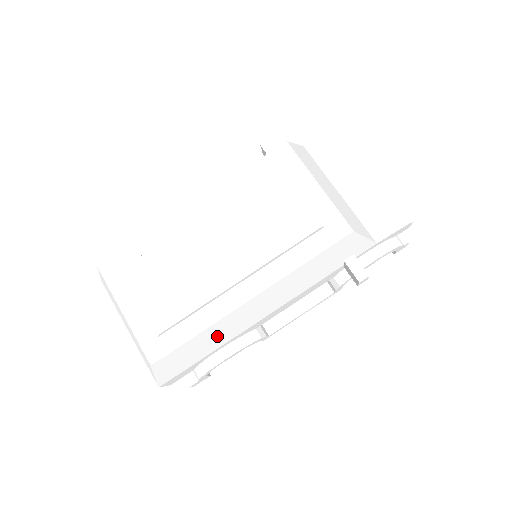
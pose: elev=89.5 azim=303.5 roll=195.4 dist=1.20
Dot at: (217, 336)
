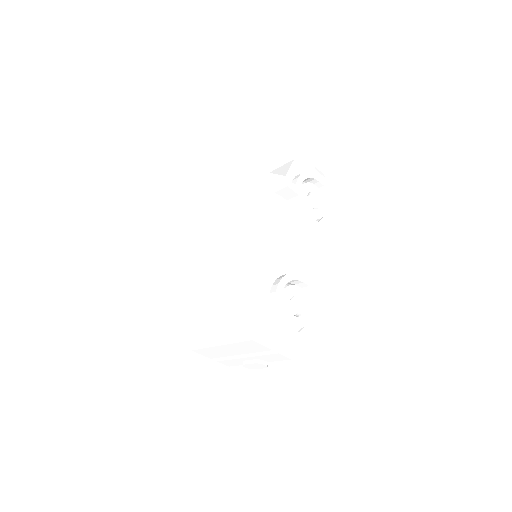
Dot at: (245, 273)
